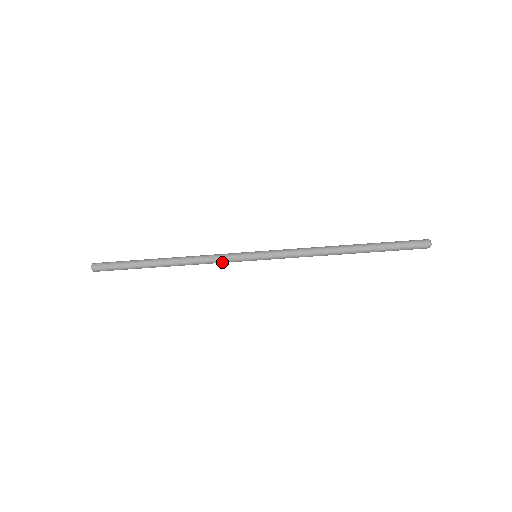
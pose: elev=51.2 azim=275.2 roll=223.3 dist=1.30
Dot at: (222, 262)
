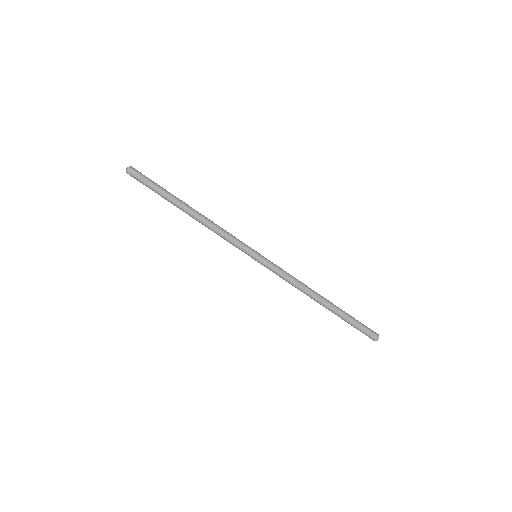
Dot at: (231, 238)
